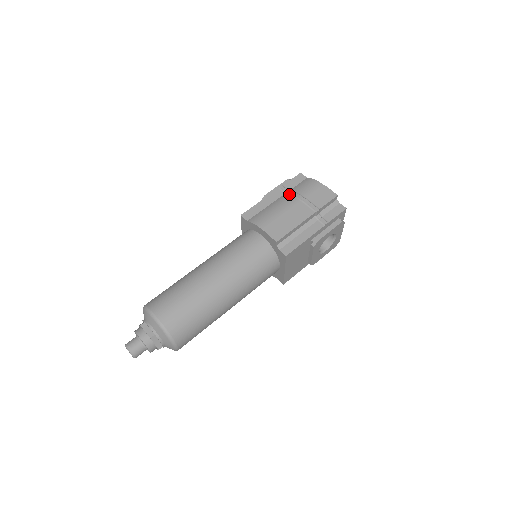
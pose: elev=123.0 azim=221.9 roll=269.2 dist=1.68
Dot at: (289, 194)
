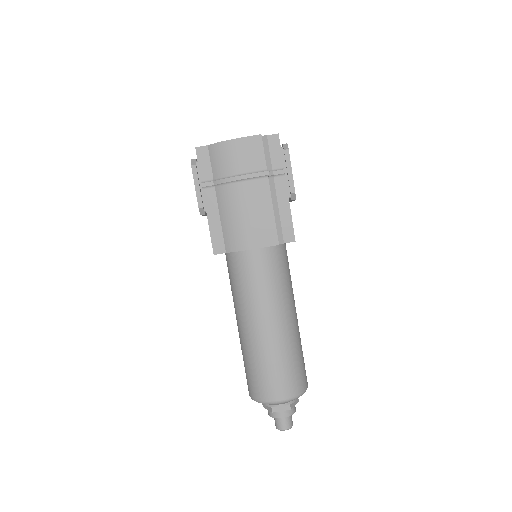
Dot at: (221, 185)
